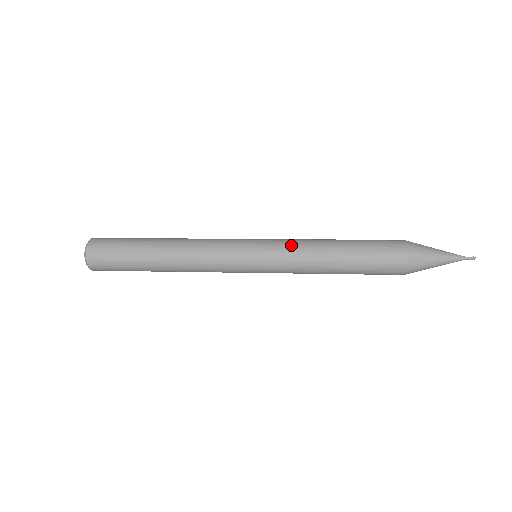
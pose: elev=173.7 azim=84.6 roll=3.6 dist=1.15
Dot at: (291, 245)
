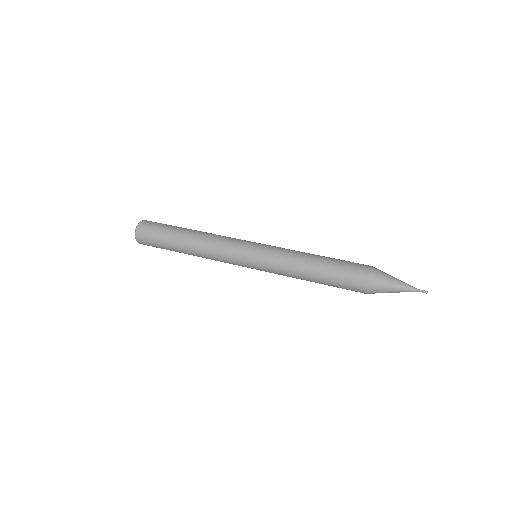
Dot at: (278, 266)
